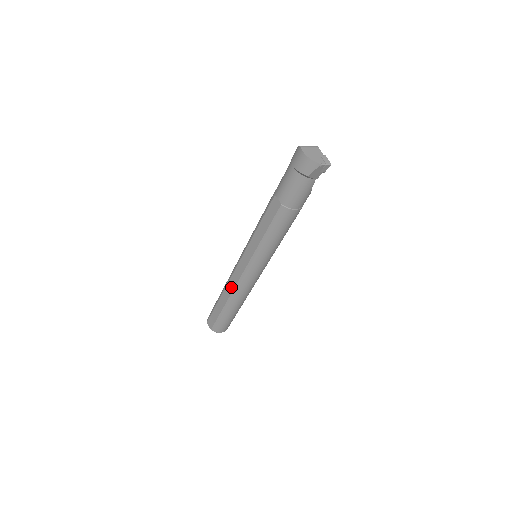
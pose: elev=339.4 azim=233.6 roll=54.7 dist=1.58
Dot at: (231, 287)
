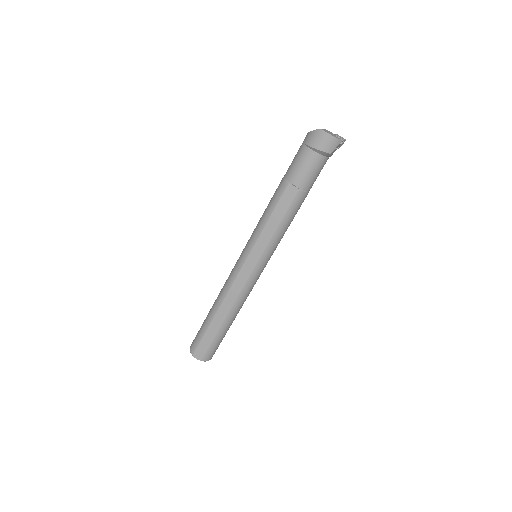
Dot at: (231, 299)
